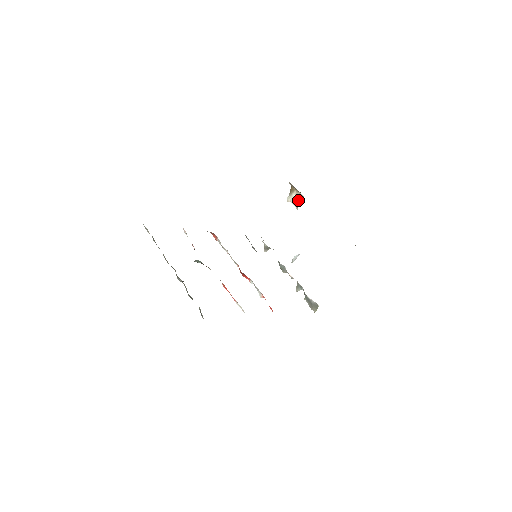
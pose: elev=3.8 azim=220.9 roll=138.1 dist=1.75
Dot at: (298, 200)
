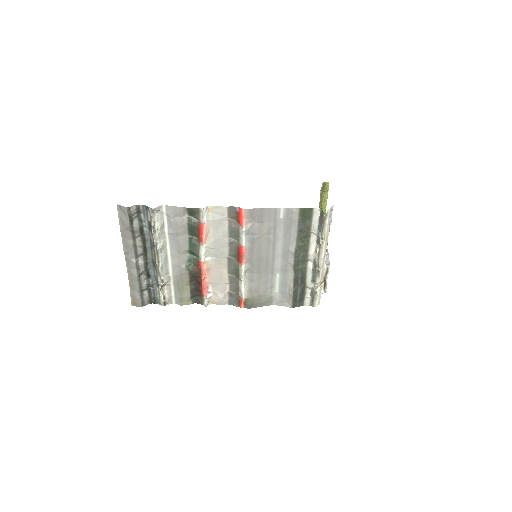
Dot at: occluded
